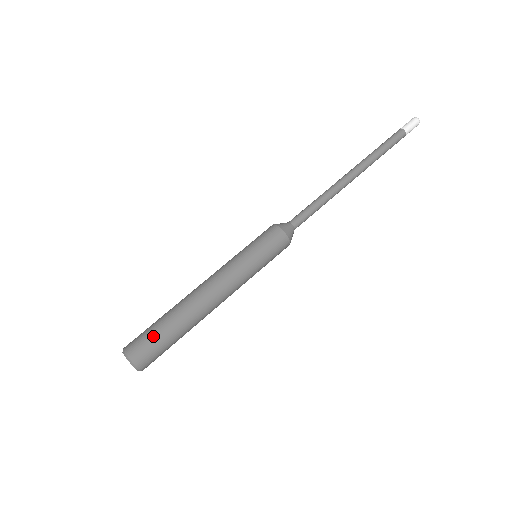
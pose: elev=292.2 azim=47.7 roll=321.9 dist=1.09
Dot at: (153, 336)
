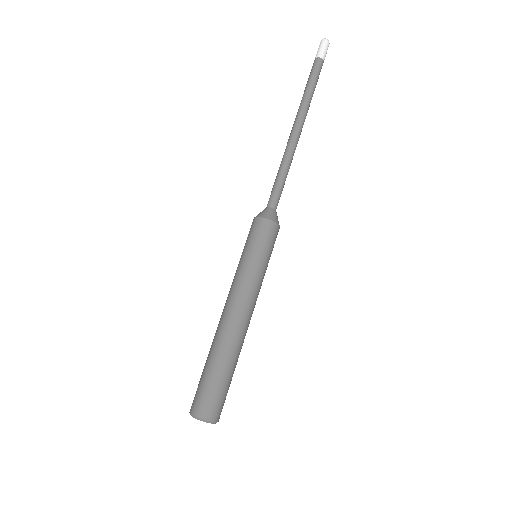
Dot at: (200, 382)
